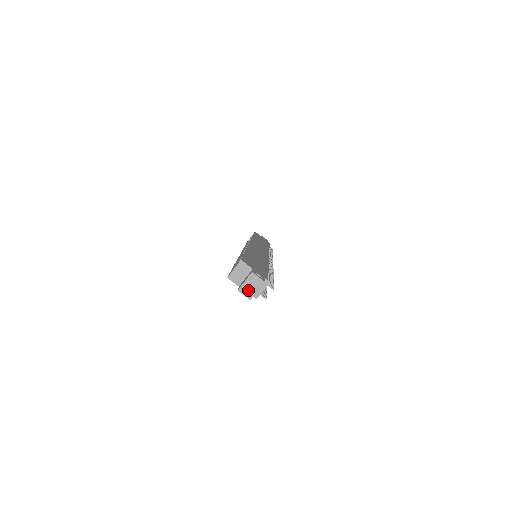
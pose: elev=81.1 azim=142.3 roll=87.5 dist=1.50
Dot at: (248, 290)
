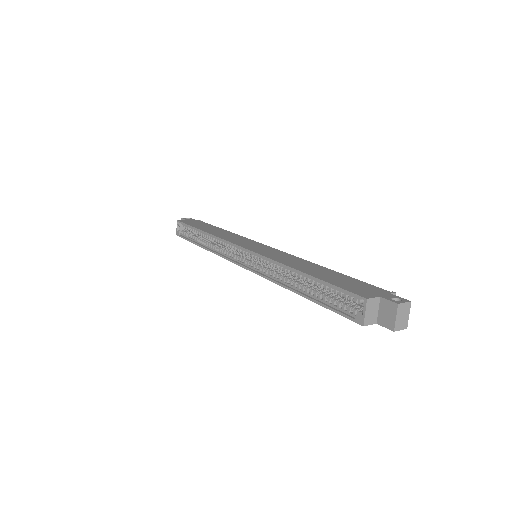
Dot at: (402, 322)
